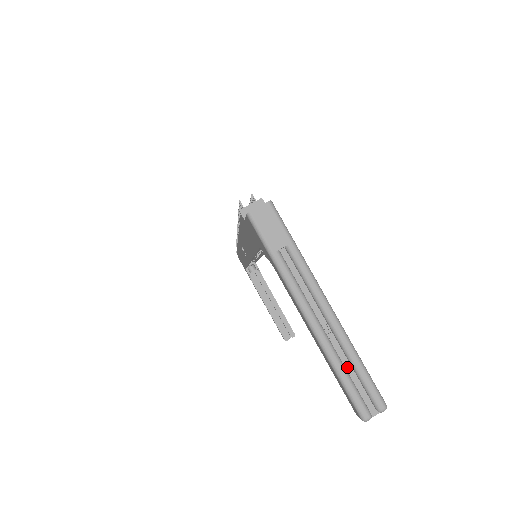
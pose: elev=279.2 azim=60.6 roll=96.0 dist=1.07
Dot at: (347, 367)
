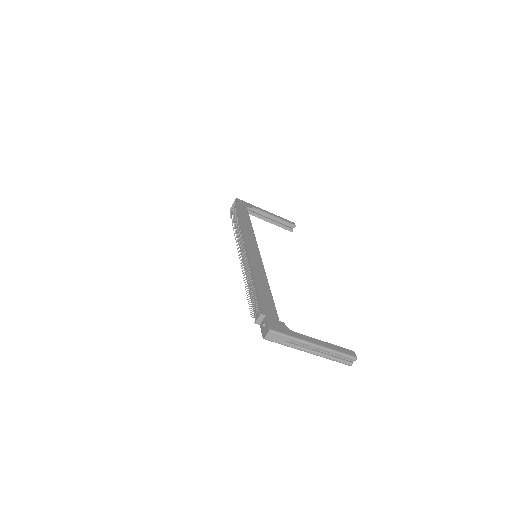
Dot at: (335, 355)
